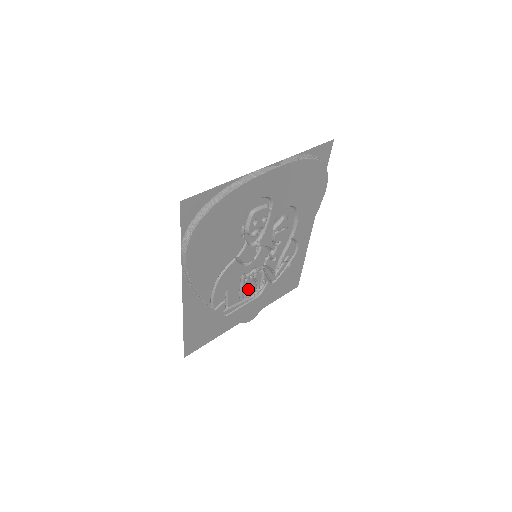
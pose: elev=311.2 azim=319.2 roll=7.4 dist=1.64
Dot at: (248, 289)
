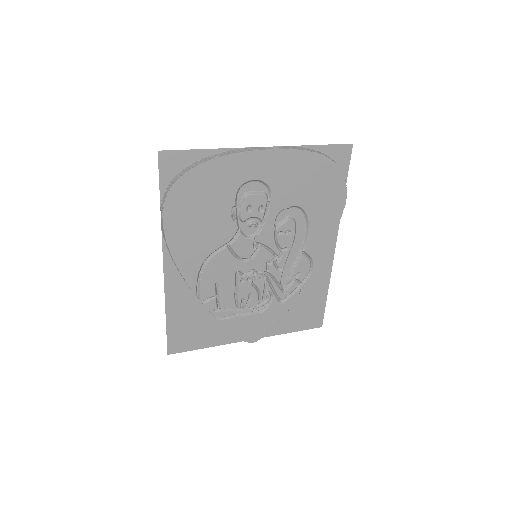
Dot at: (246, 295)
